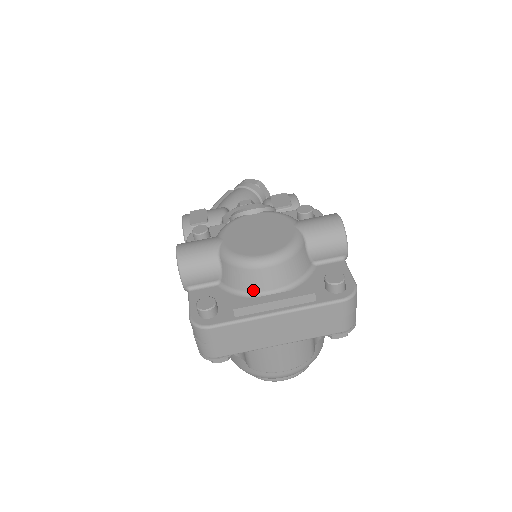
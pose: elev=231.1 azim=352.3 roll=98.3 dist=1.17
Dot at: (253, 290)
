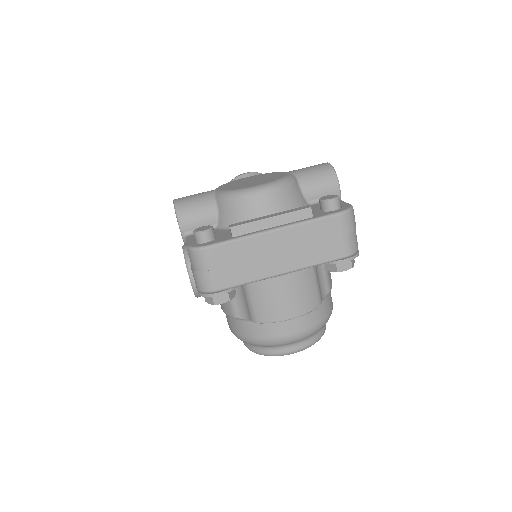
Dot at: occluded
